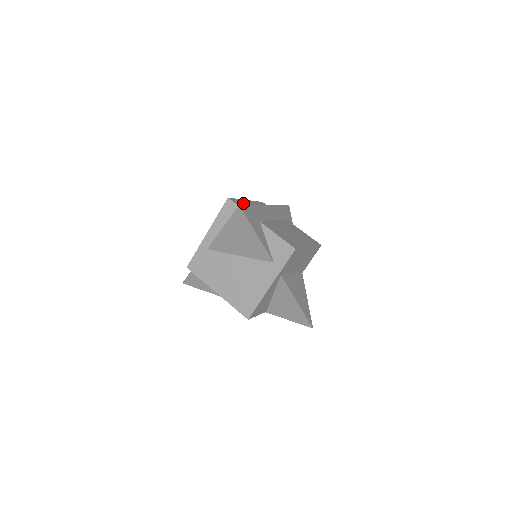
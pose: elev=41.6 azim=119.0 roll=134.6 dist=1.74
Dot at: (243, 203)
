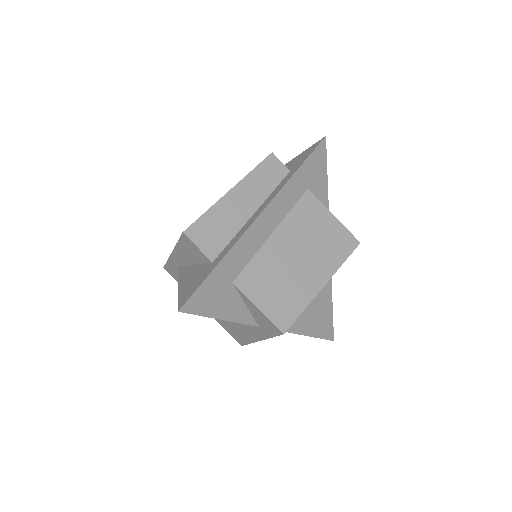
Dot at: (215, 221)
